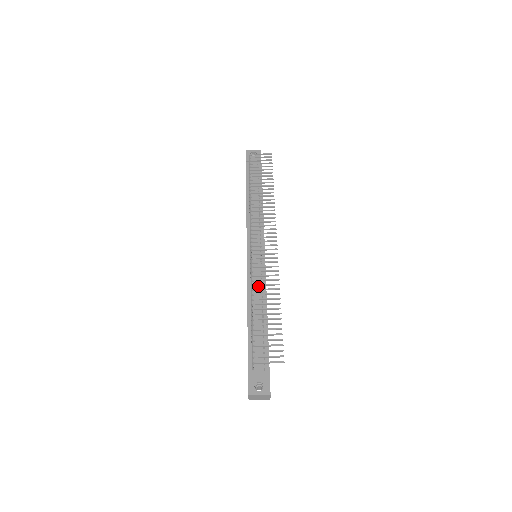
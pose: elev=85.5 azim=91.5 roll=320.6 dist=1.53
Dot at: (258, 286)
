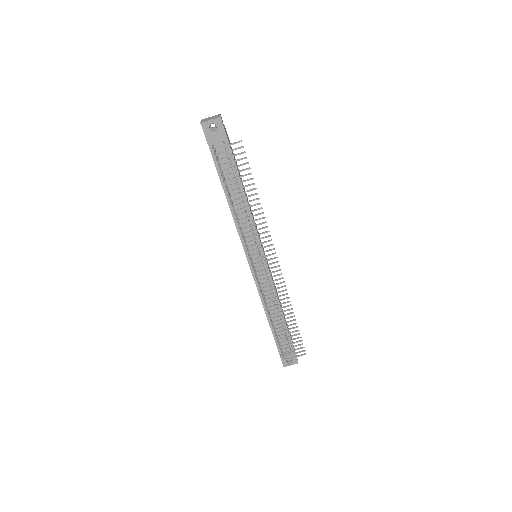
Dot at: (269, 293)
